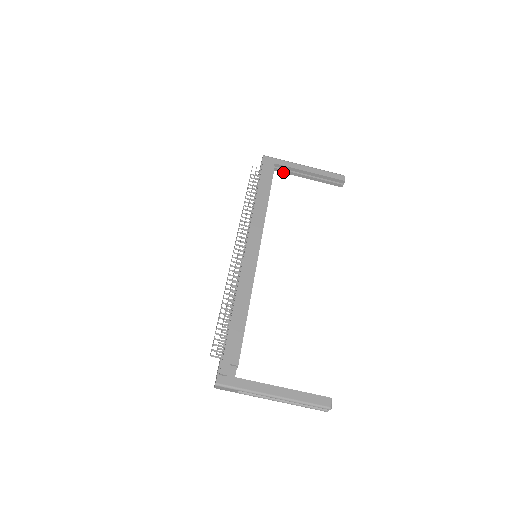
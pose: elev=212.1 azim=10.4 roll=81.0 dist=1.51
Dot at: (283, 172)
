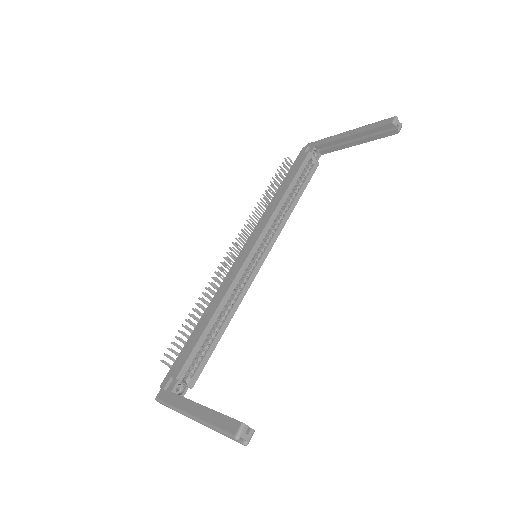
Dot at: (331, 151)
